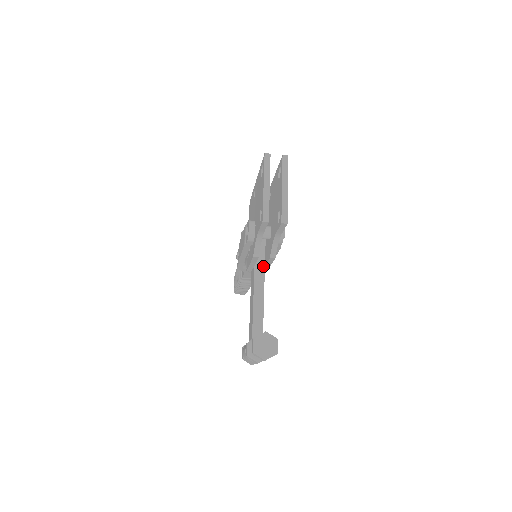
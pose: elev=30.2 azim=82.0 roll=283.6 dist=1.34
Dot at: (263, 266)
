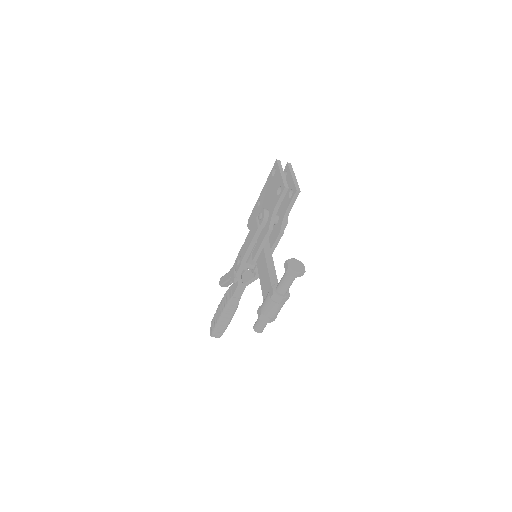
Dot at: (270, 249)
